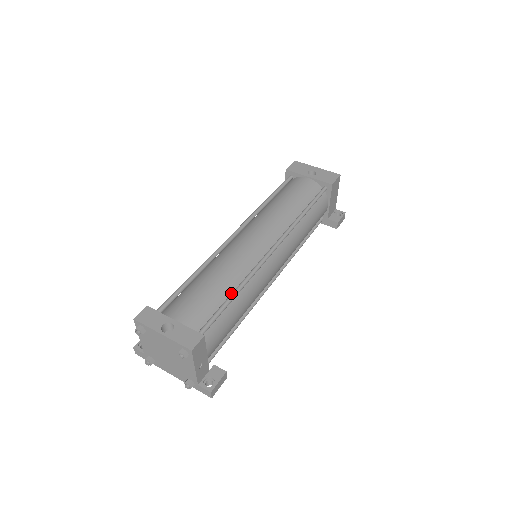
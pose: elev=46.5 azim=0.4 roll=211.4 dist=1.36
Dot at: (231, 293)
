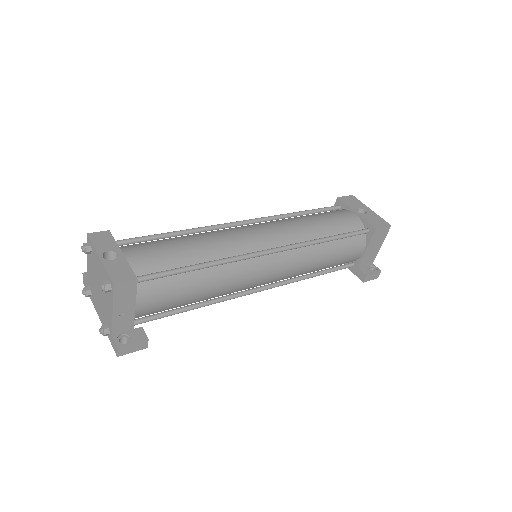
Dot at: (199, 264)
